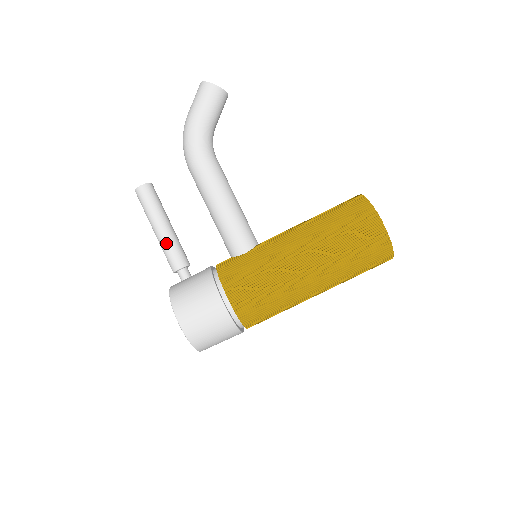
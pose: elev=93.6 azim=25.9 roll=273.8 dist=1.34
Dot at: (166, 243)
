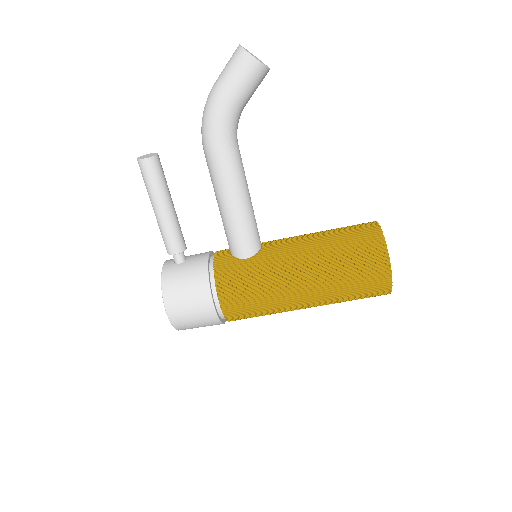
Dot at: (165, 227)
